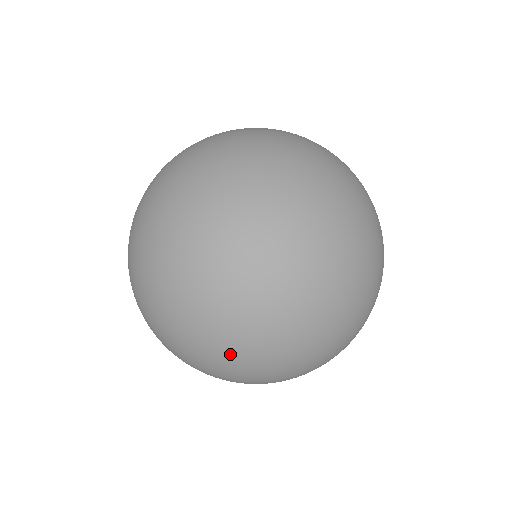
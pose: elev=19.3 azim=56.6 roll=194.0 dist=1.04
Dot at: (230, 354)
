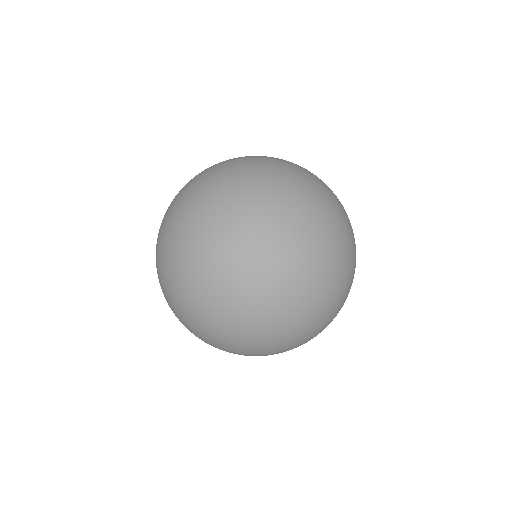
Dot at: (227, 328)
